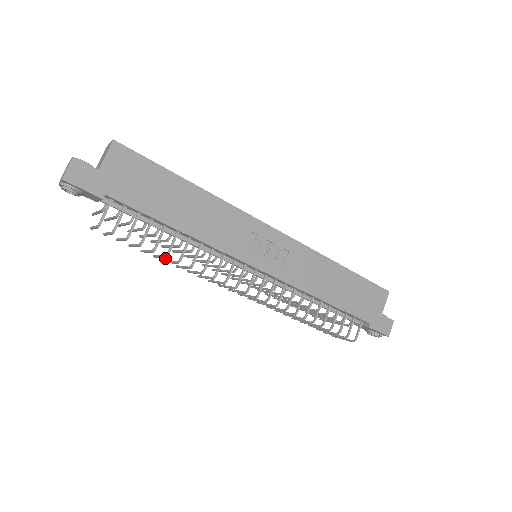
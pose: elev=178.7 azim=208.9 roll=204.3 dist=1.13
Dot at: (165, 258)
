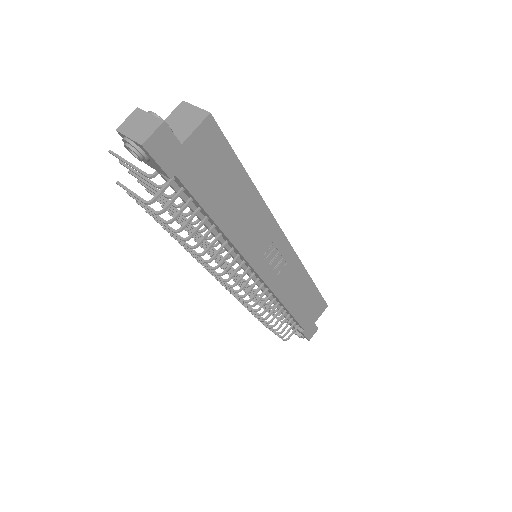
Dot at: (190, 248)
